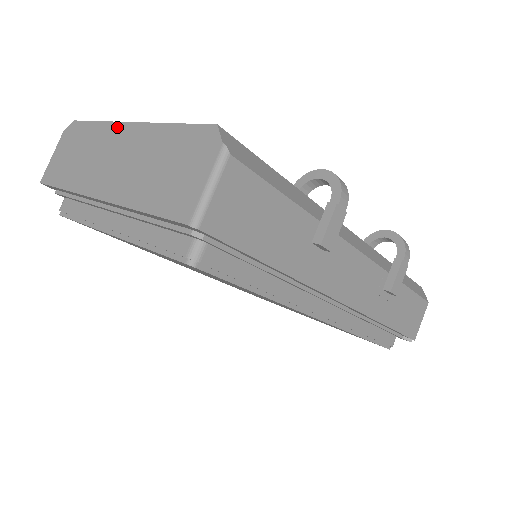
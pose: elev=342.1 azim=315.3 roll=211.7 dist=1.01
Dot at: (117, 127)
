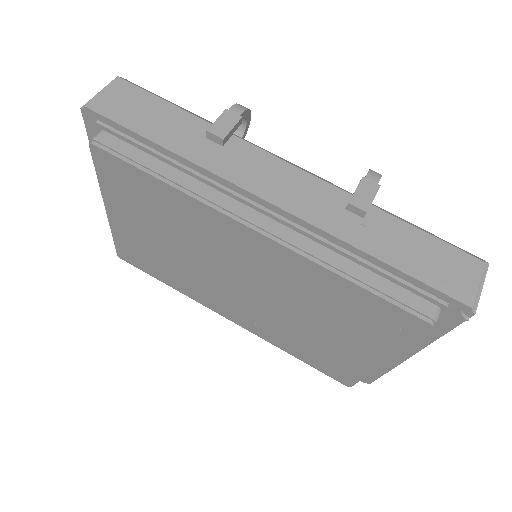
Dot at: occluded
